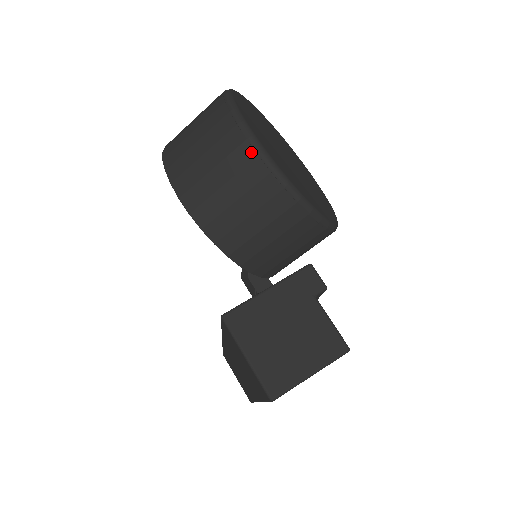
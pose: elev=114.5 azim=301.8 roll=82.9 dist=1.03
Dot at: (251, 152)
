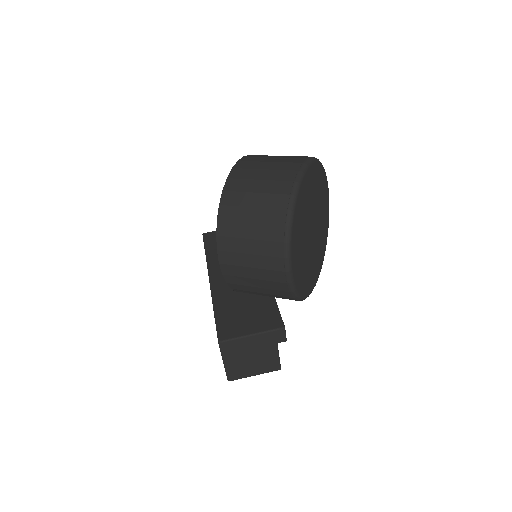
Dot at: (283, 279)
